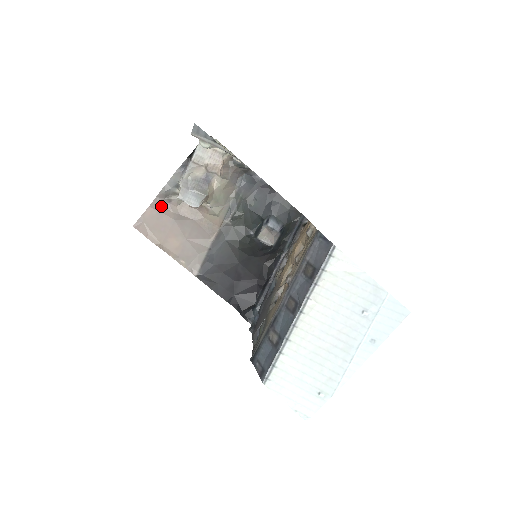
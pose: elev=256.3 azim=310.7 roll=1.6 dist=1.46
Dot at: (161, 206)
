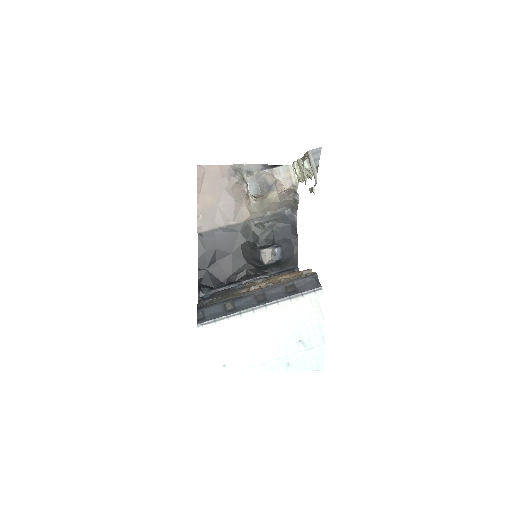
Dot at: (226, 172)
